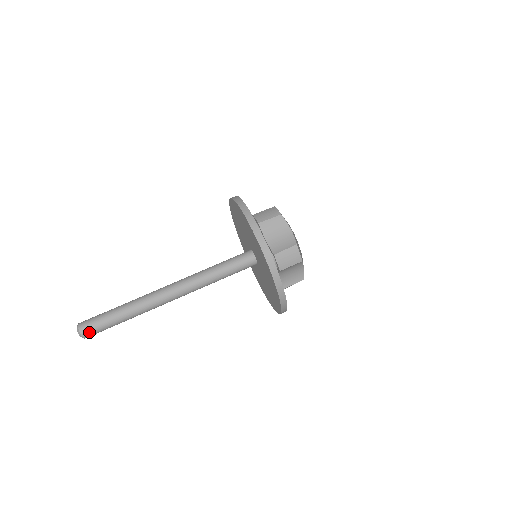
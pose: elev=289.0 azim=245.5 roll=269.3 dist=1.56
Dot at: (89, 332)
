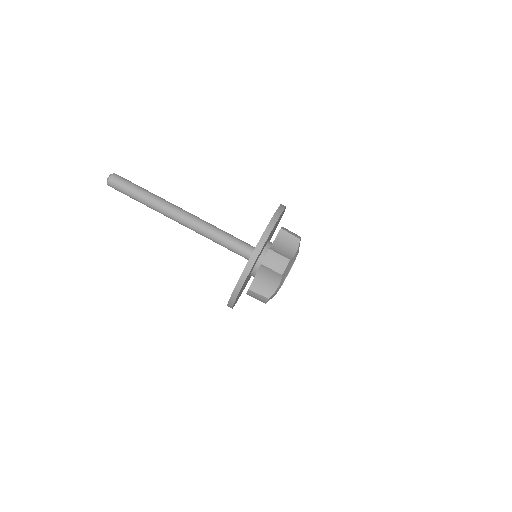
Dot at: (114, 188)
